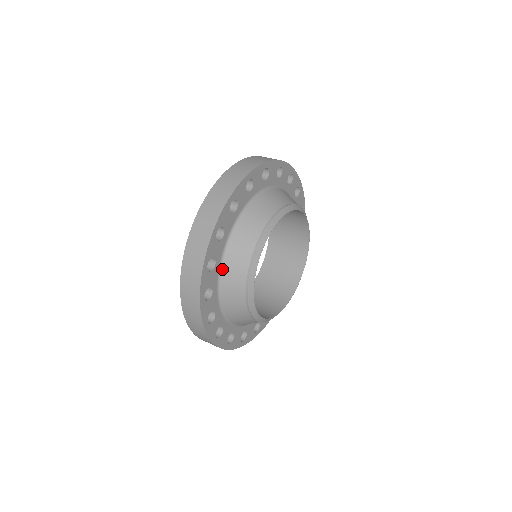
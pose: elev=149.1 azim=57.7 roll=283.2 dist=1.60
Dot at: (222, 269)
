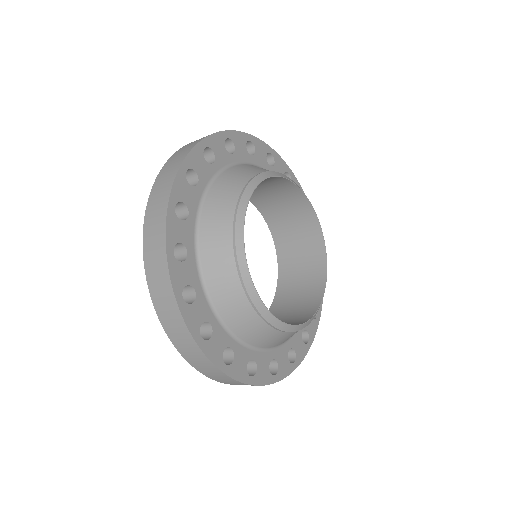
Dot at: (206, 198)
